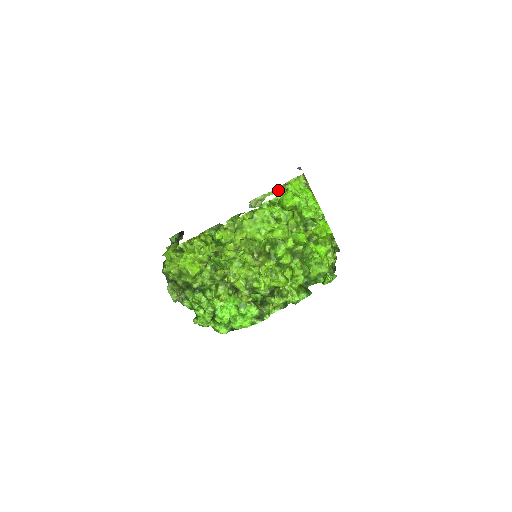
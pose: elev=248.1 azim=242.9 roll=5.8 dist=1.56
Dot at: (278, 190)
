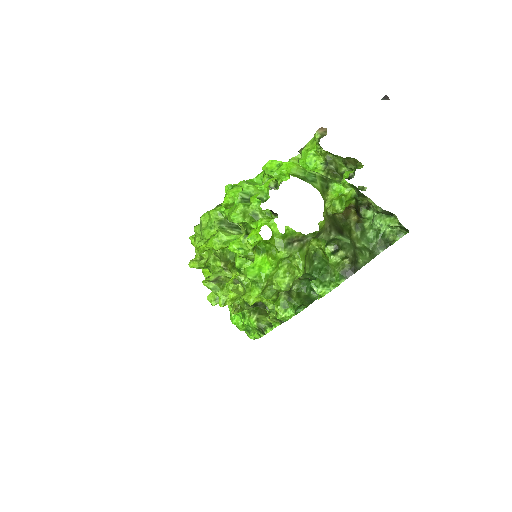
Dot at: (293, 160)
